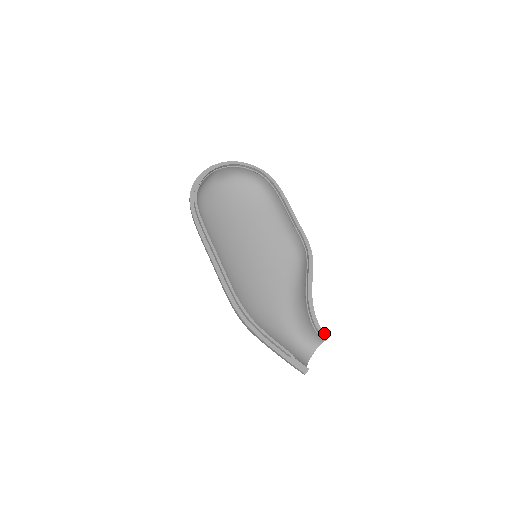
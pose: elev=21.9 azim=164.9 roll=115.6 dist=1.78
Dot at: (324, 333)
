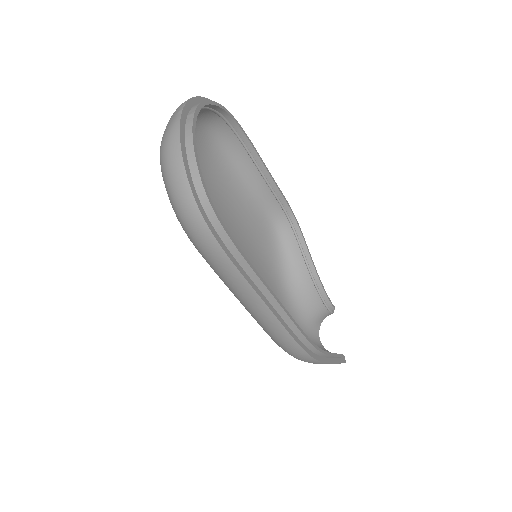
Dot at: occluded
